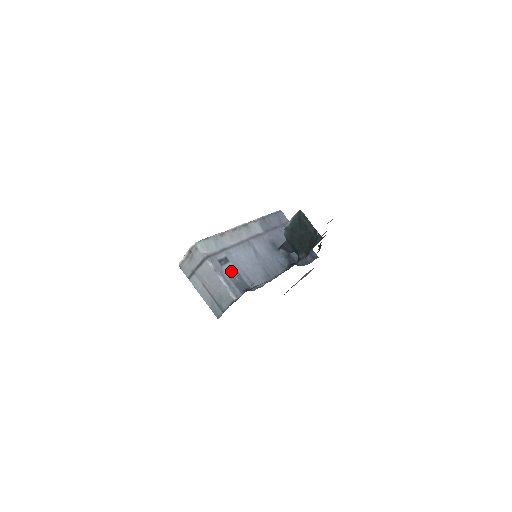
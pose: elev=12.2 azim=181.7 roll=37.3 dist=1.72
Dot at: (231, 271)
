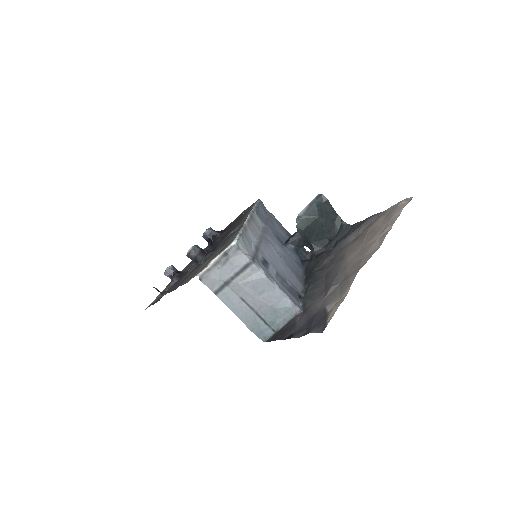
Dot at: (277, 275)
